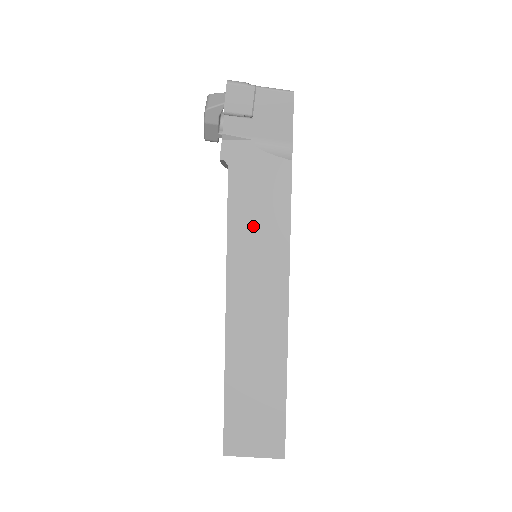
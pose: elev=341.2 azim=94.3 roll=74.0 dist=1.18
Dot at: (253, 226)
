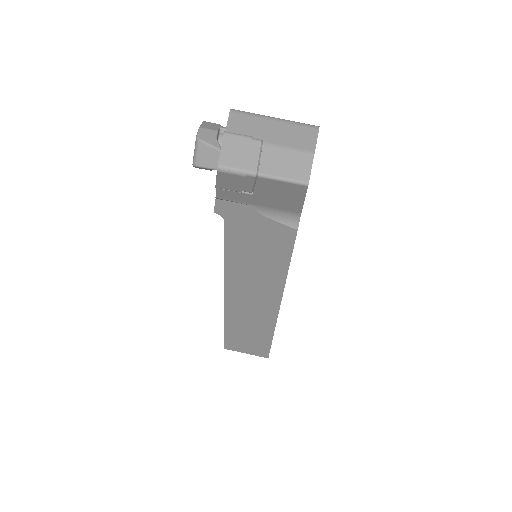
Dot at: (250, 263)
